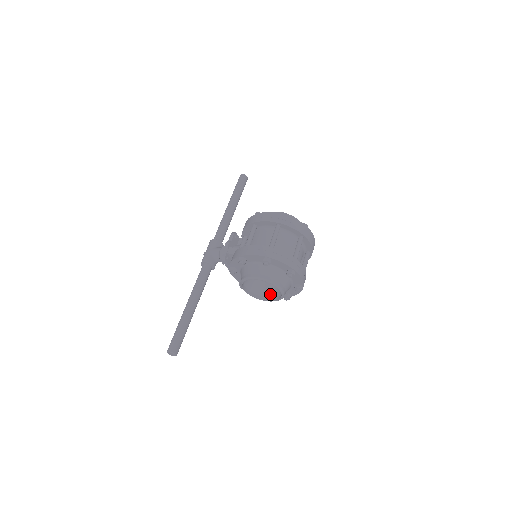
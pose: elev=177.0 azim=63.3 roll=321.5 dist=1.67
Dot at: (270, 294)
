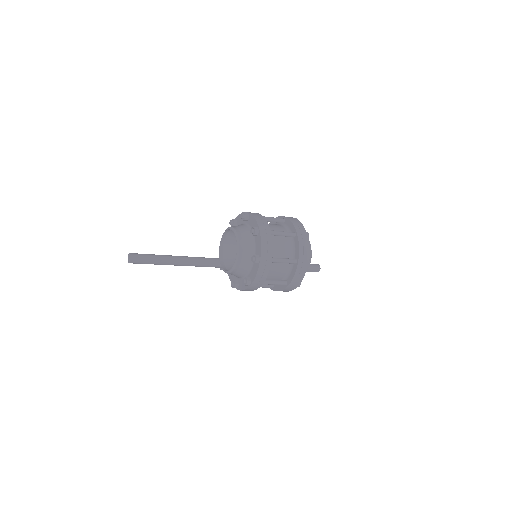
Dot at: occluded
